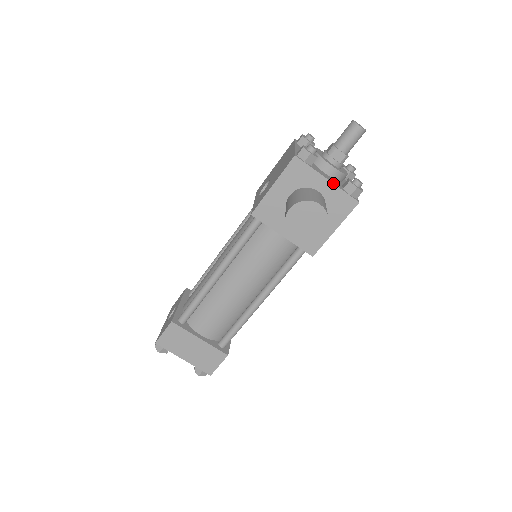
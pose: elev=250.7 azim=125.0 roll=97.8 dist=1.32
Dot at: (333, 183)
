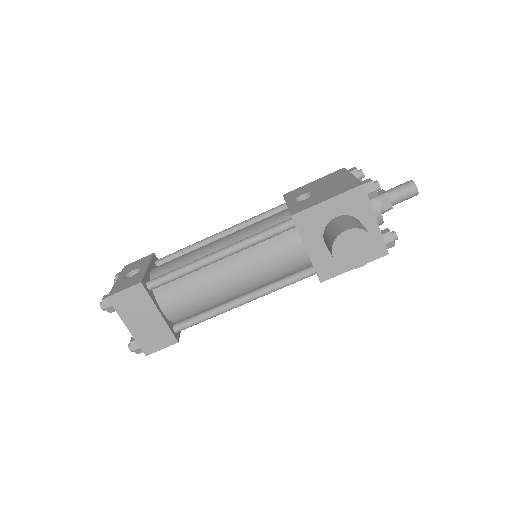
Dot at: occluded
